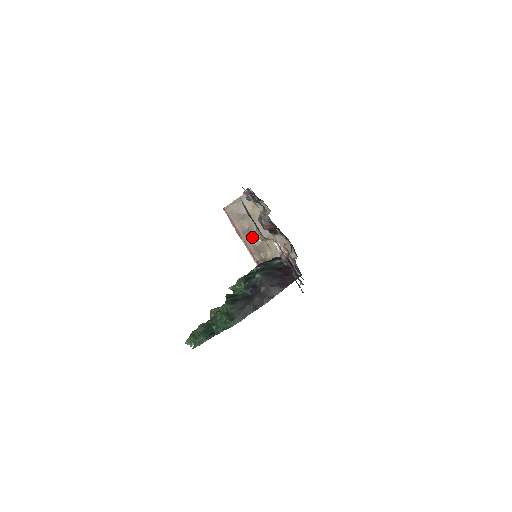
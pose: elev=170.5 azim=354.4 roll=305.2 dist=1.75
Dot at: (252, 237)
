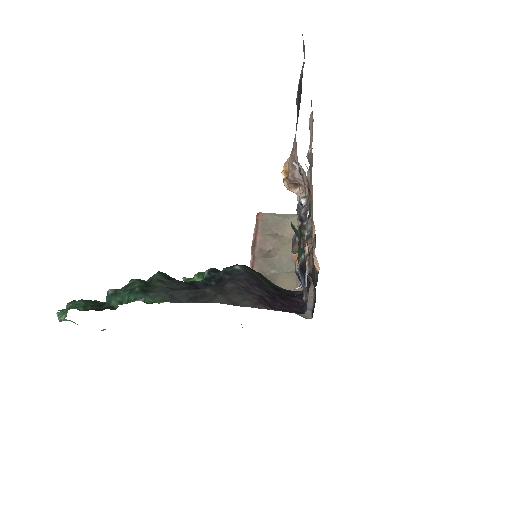
Dot at: (268, 260)
